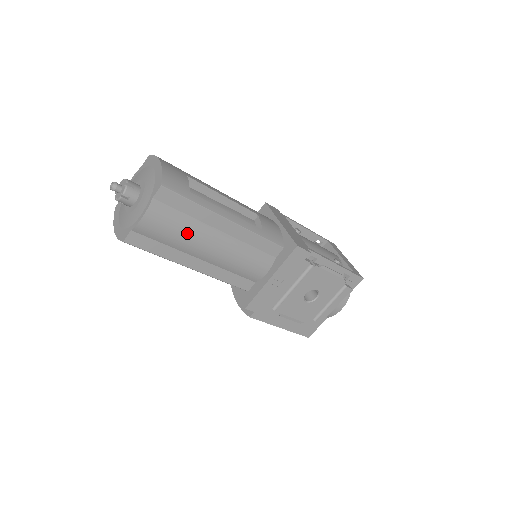
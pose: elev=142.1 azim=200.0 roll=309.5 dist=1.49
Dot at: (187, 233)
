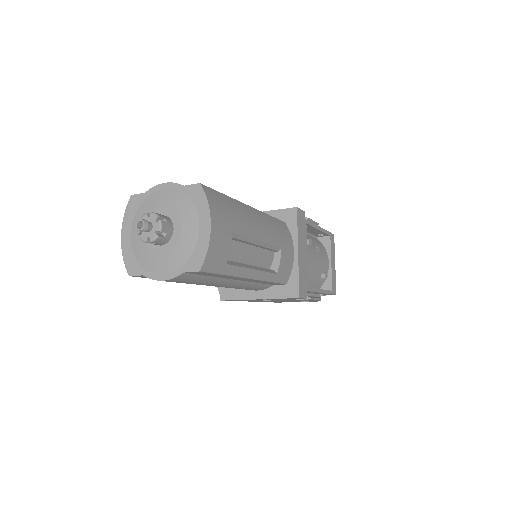
Dot at: (202, 283)
